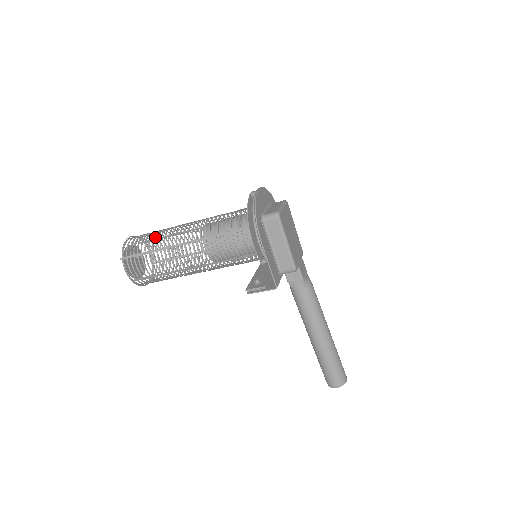
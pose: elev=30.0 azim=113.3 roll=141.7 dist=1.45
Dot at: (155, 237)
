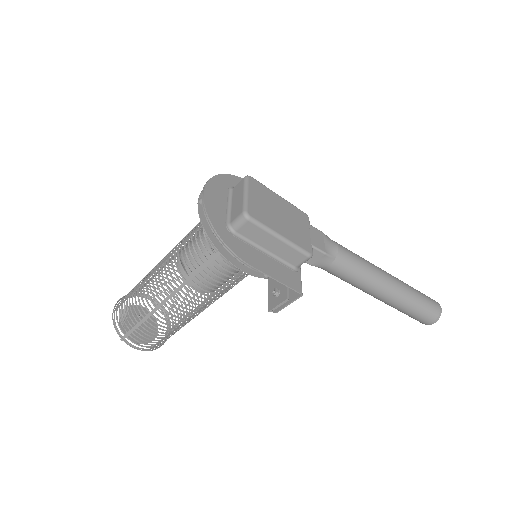
Dot at: occluded
